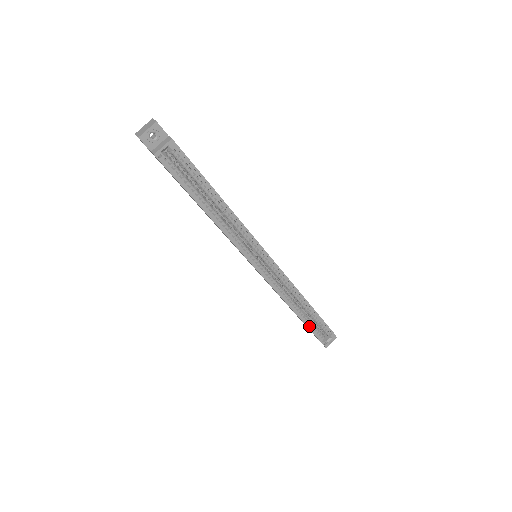
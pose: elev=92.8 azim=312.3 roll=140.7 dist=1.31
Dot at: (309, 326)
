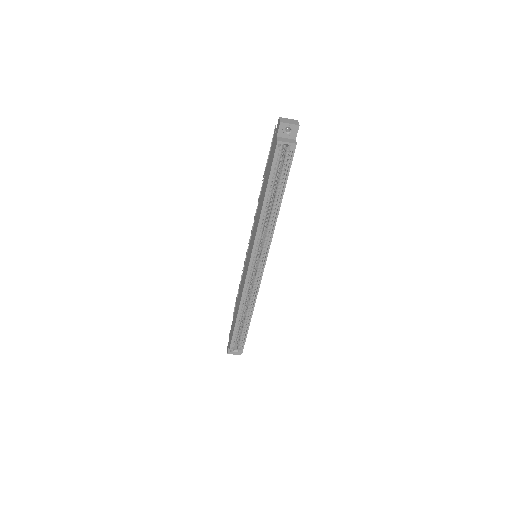
Dot at: (235, 330)
